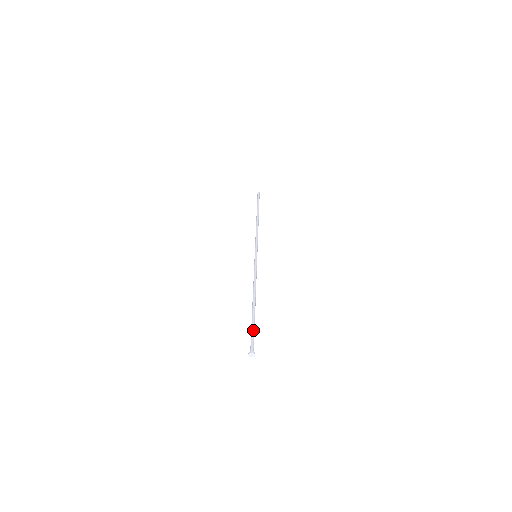
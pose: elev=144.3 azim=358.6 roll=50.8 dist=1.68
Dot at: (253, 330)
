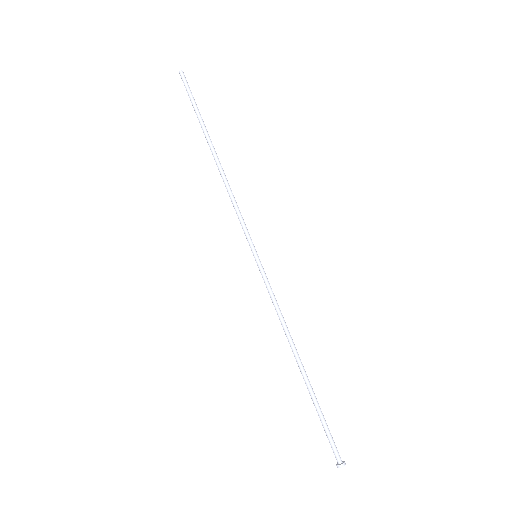
Dot at: (325, 423)
